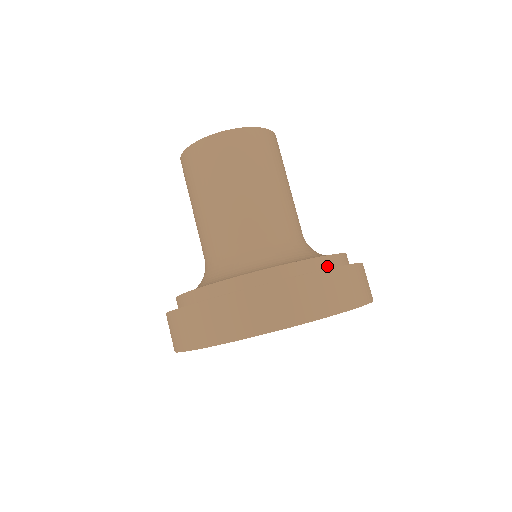
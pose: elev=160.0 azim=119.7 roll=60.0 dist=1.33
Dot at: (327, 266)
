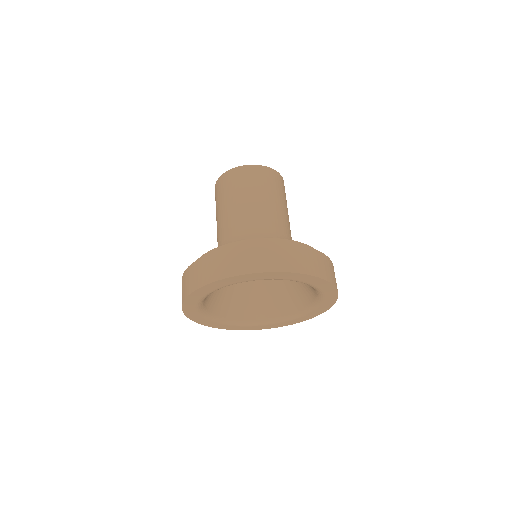
Dot at: occluded
